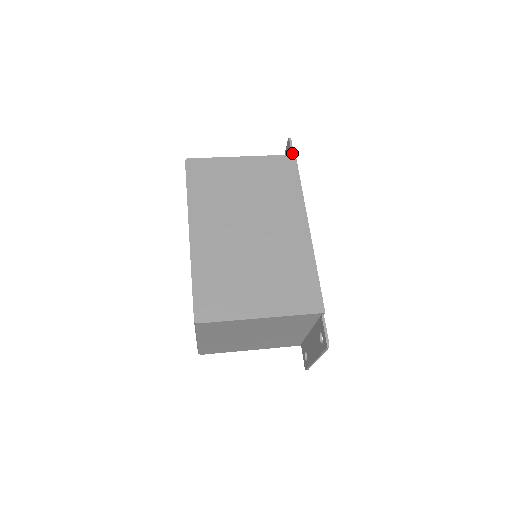
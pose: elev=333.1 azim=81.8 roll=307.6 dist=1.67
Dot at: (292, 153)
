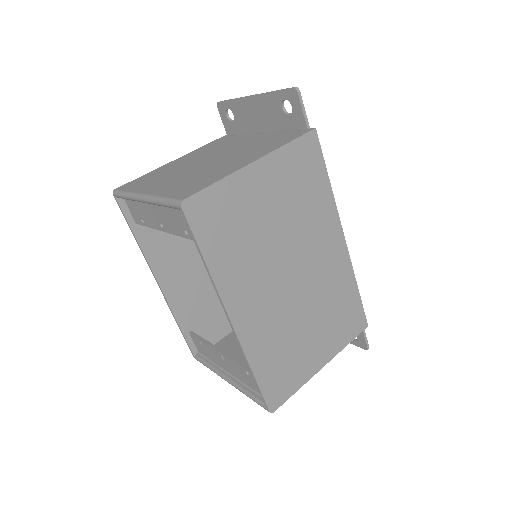
Dot at: (306, 120)
